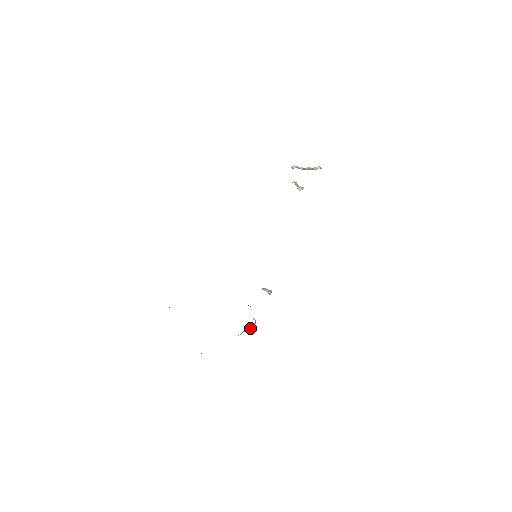
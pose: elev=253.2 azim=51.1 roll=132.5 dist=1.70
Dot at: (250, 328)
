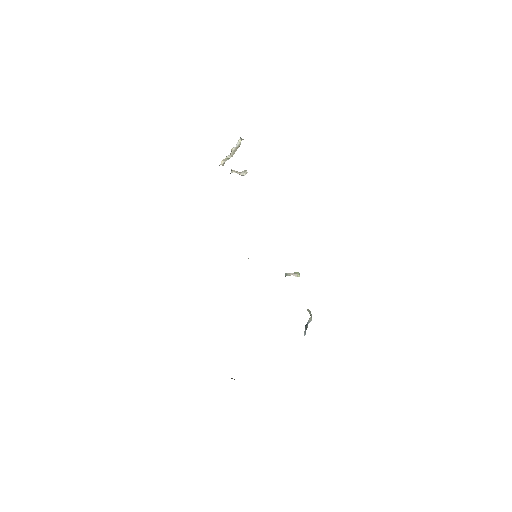
Dot at: (309, 320)
